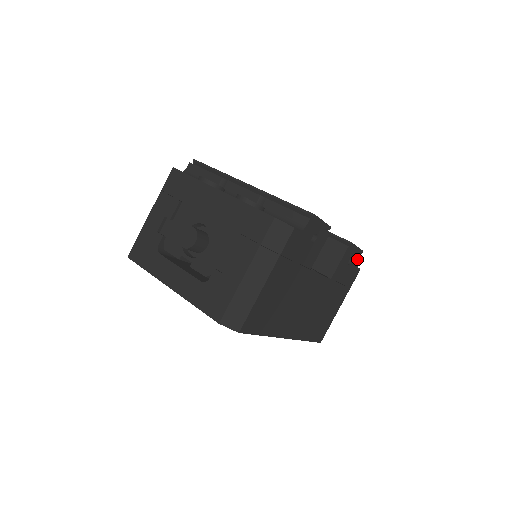
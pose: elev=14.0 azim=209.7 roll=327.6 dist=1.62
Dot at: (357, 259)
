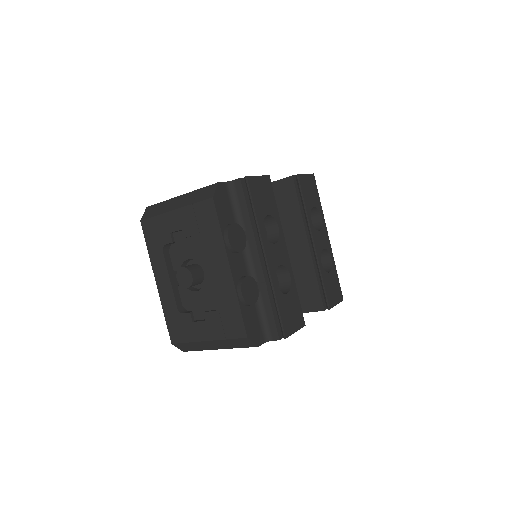
Dot at: occluded
